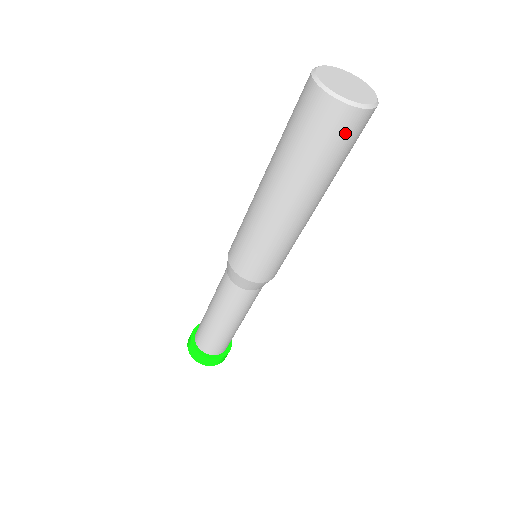
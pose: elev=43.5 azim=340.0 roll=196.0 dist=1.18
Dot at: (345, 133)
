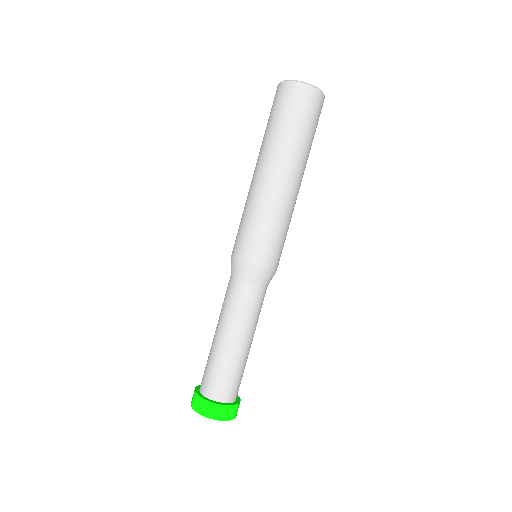
Dot at: (318, 113)
